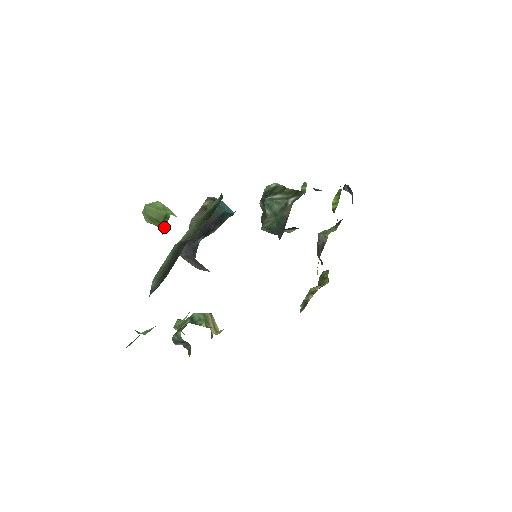
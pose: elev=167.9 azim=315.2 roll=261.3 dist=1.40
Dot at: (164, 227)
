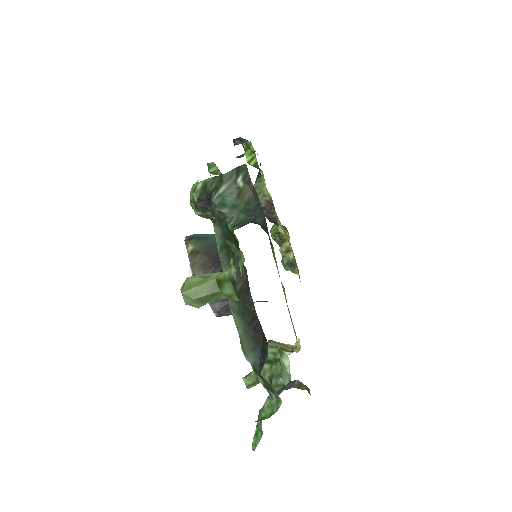
Dot at: (231, 292)
